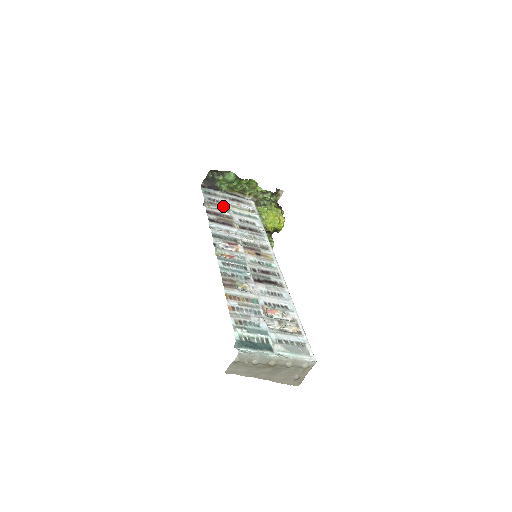
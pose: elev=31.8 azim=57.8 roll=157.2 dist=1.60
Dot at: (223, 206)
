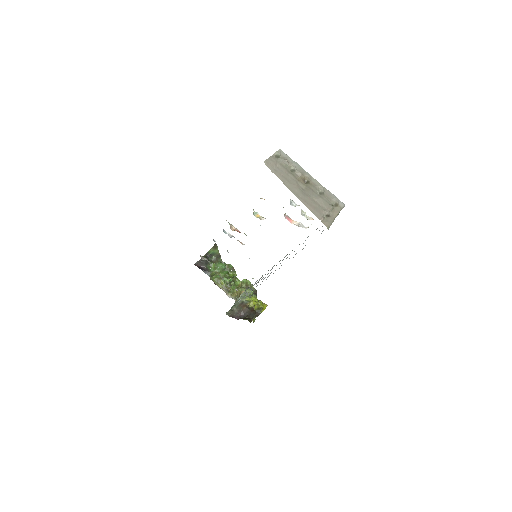
Dot at: occluded
